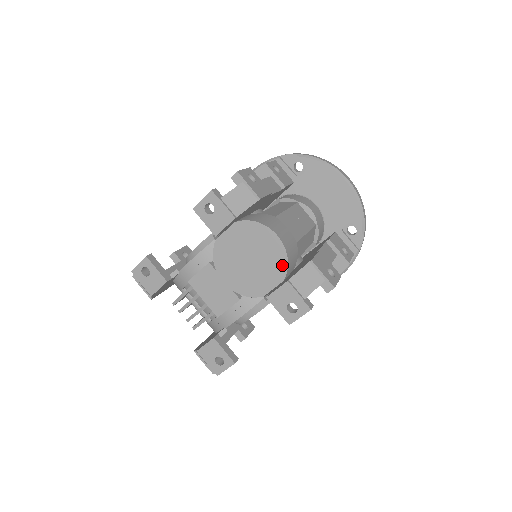
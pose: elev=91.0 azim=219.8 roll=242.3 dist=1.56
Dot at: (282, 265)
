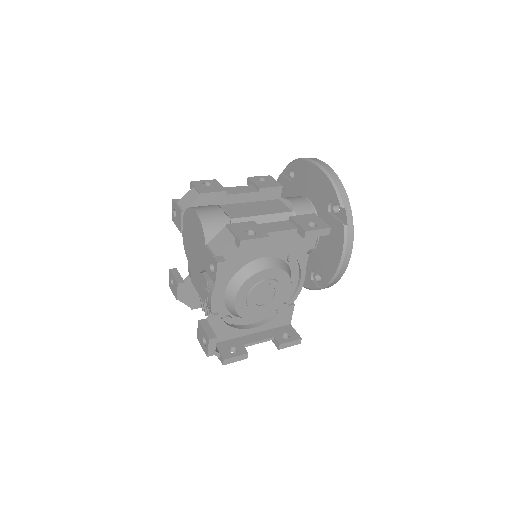
Dot at: (202, 234)
